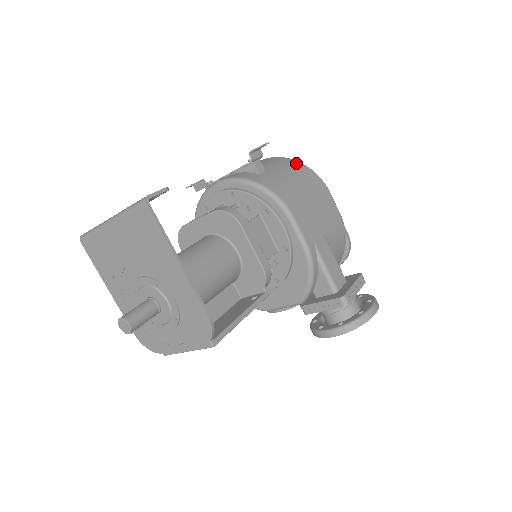
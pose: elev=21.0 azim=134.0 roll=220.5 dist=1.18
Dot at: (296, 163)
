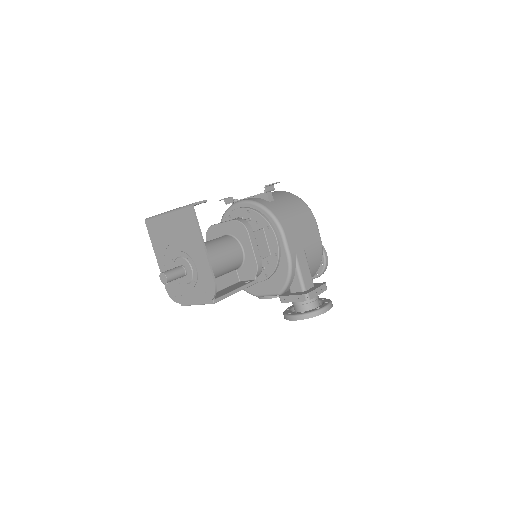
Dot at: (297, 199)
